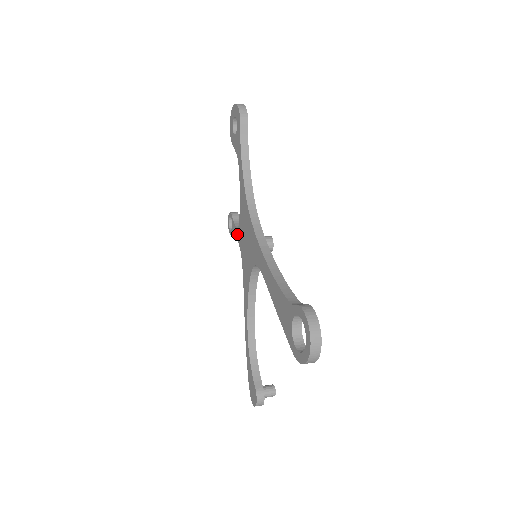
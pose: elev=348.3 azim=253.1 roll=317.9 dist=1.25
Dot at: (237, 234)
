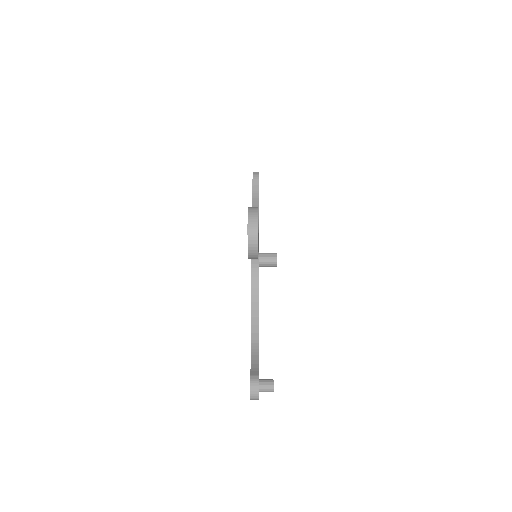
Dot at: occluded
